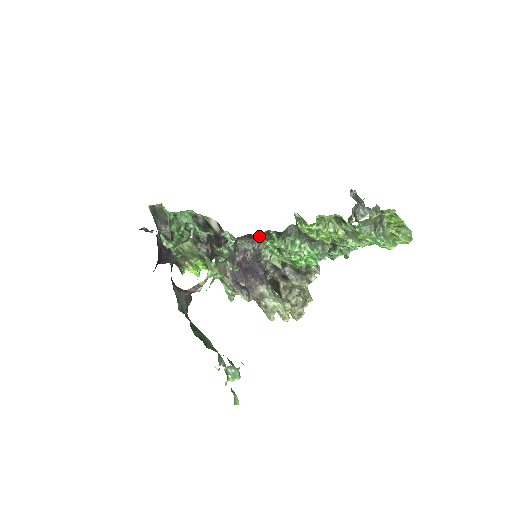
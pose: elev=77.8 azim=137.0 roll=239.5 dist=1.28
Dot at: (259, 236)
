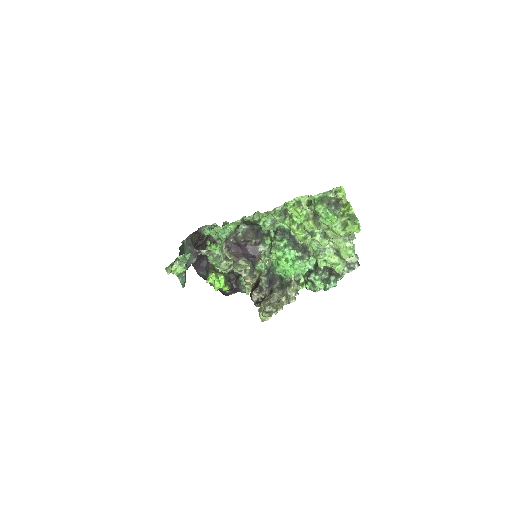
Dot at: (262, 232)
